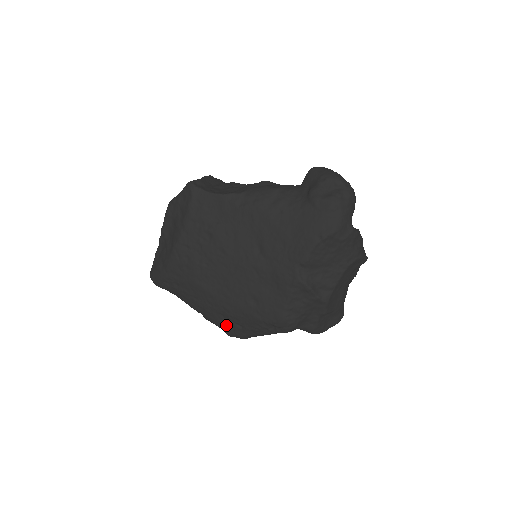
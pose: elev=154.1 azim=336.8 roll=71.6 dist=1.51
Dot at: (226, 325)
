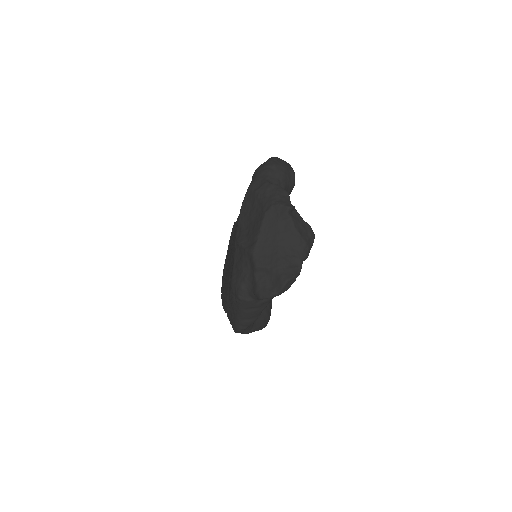
Dot at: (230, 318)
